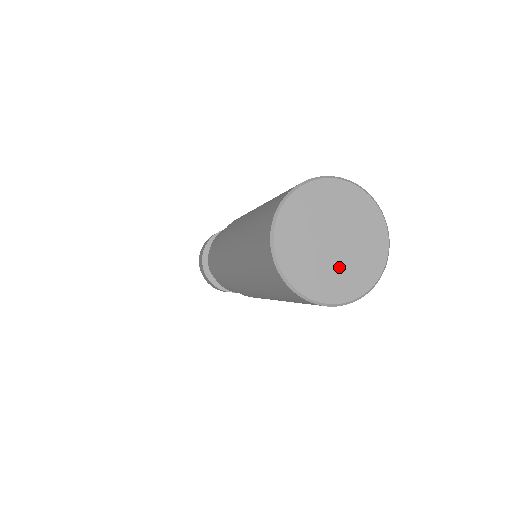
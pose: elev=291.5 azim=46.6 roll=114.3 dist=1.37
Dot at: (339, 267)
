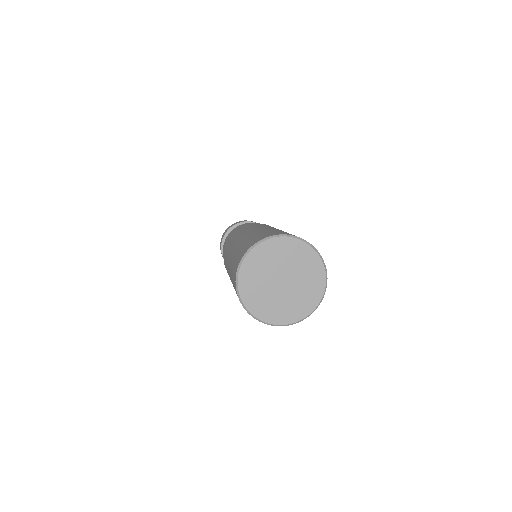
Dot at: (295, 295)
